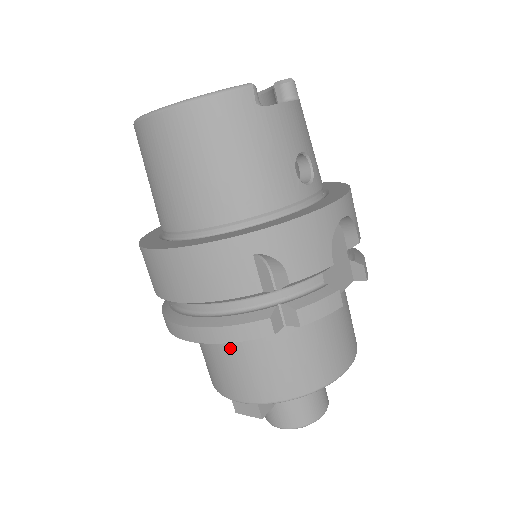
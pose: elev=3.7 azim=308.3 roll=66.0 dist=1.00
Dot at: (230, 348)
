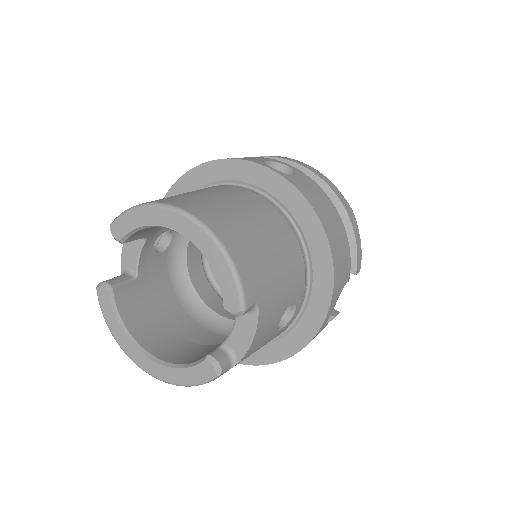
Dot at: occluded
